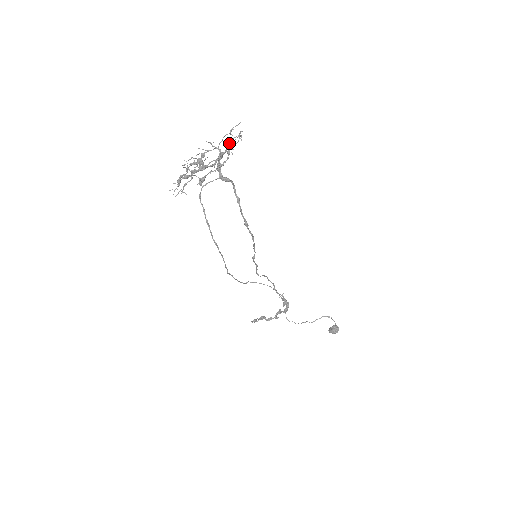
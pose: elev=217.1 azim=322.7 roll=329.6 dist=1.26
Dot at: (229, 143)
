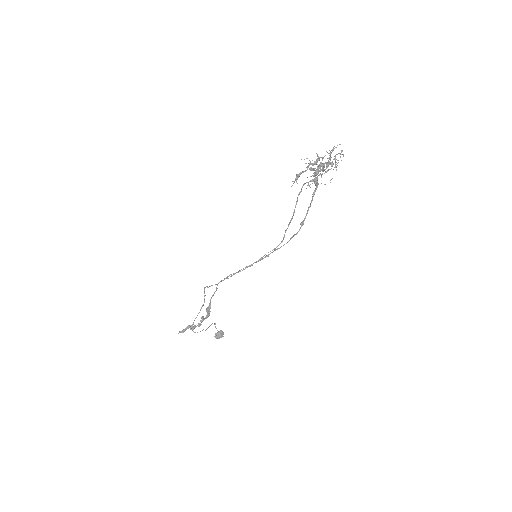
Dot at: occluded
